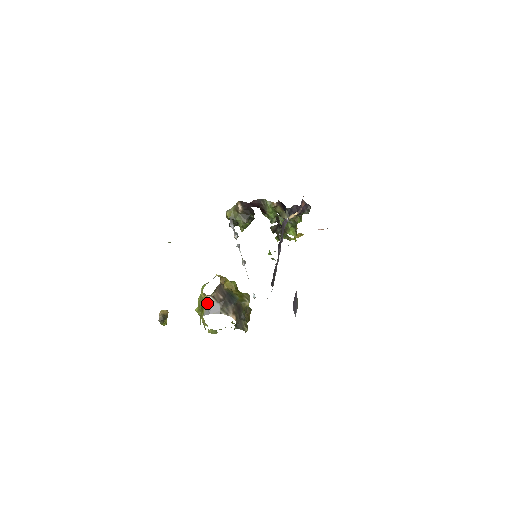
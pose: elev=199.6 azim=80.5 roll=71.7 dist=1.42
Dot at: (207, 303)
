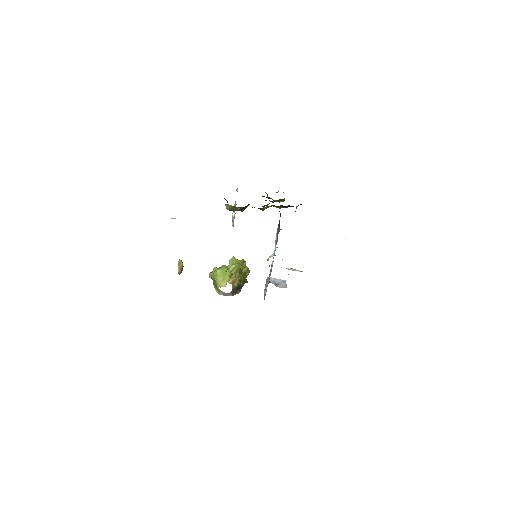
Dot at: occluded
